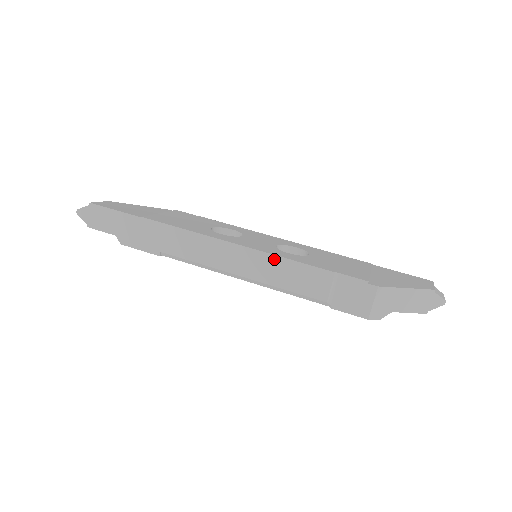
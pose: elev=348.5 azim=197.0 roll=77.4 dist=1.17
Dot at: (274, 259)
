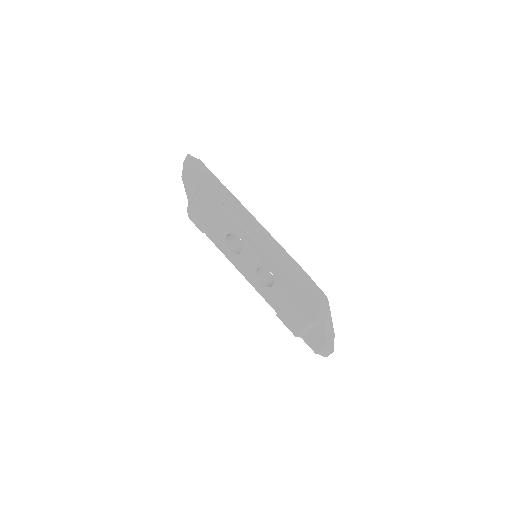
Dot at: (284, 252)
